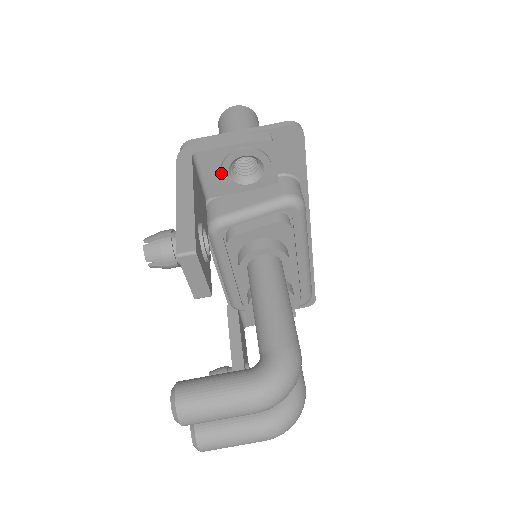
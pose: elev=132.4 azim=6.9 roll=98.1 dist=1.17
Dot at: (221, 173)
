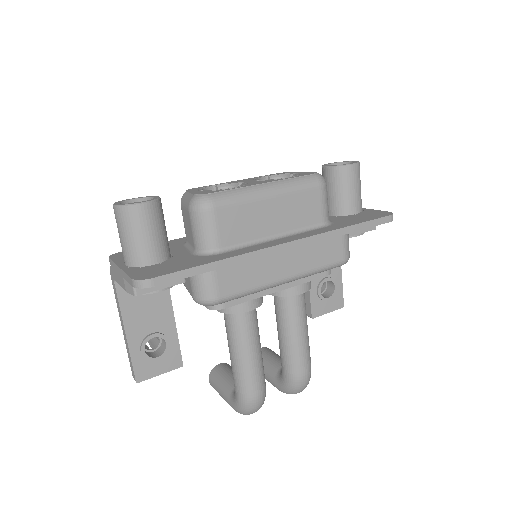
Dot at: occluded
